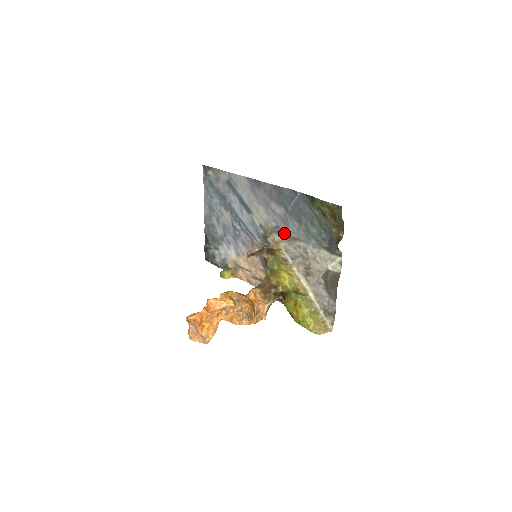
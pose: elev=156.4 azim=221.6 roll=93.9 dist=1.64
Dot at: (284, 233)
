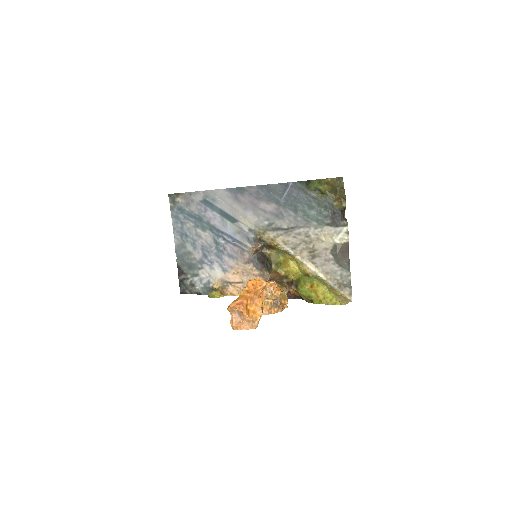
Dot at: (280, 227)
